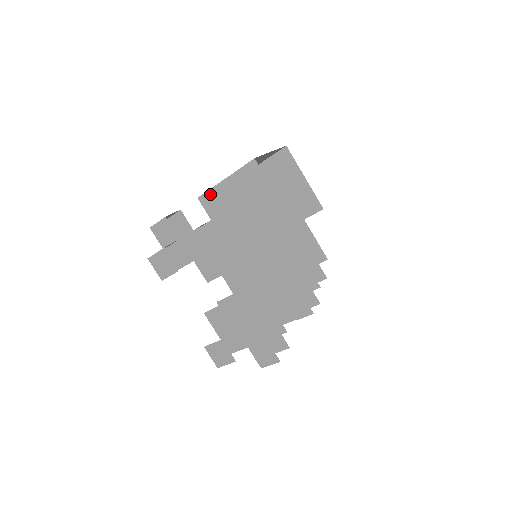
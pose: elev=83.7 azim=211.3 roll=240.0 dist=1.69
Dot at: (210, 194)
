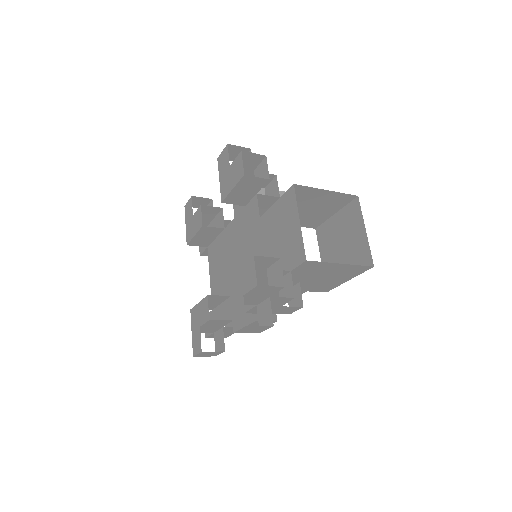
Dot at: (318, 263)
